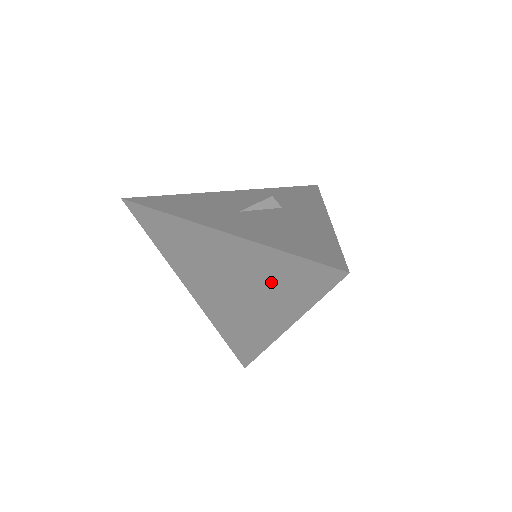
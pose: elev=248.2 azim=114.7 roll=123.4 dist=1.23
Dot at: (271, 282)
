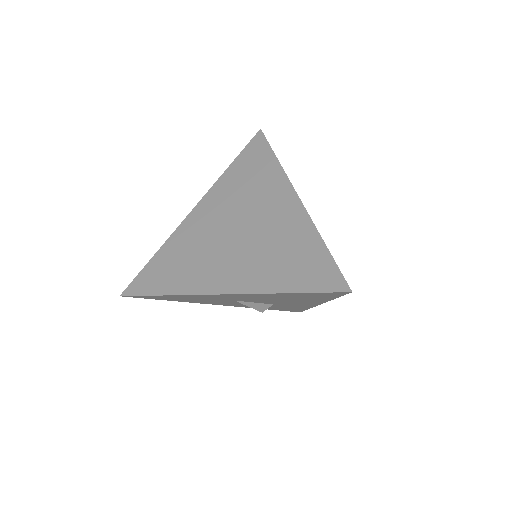
Dot at: (247, 186)
